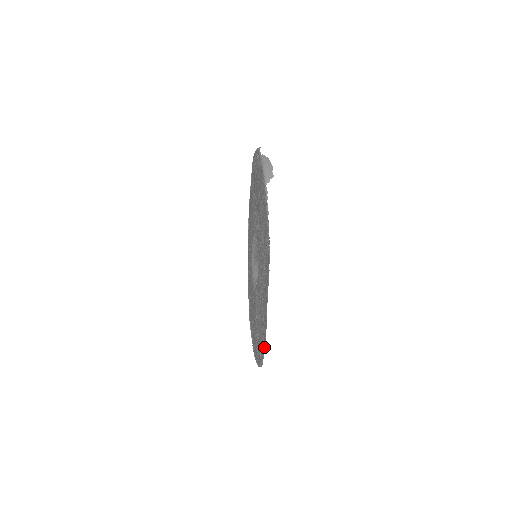
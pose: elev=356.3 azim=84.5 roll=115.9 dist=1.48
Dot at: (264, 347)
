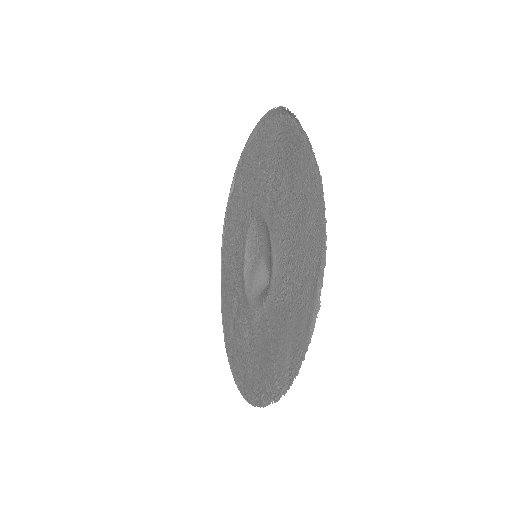
Dot at: (318, 190)
